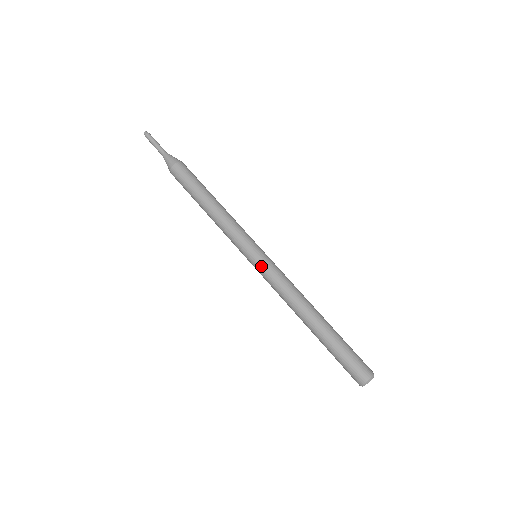
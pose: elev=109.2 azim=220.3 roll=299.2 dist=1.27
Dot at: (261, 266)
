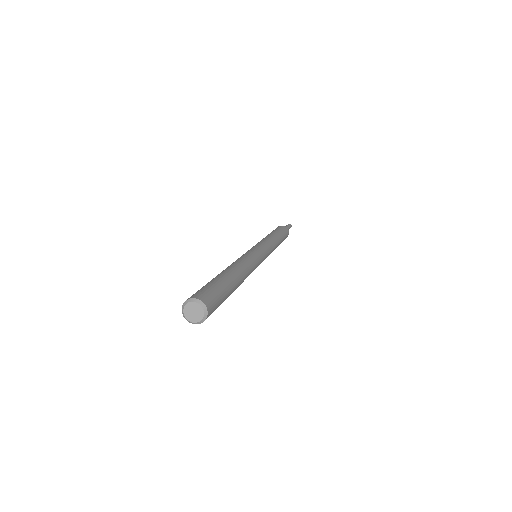
Dot at: (251, 250)
